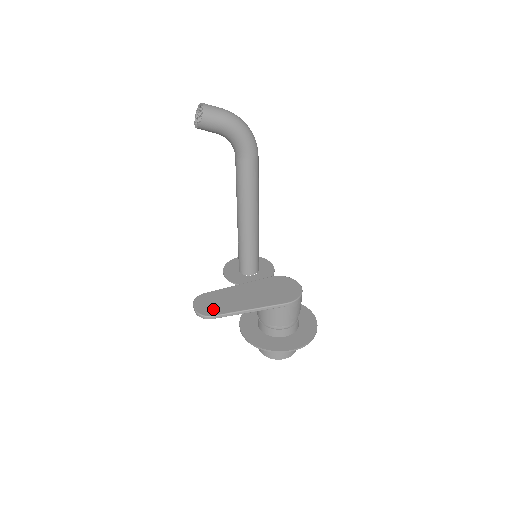
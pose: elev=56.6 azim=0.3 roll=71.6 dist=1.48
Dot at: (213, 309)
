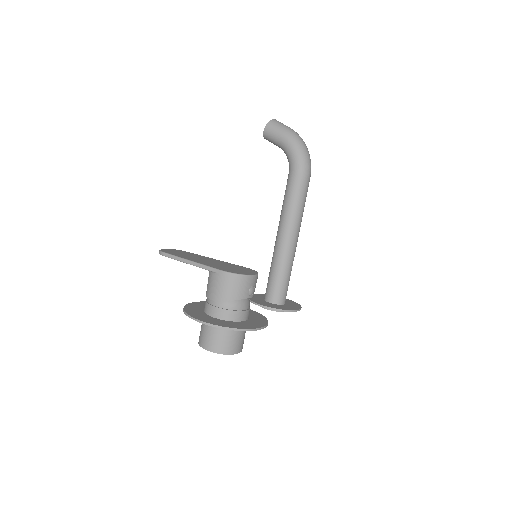
Dot at: (172, 252)
